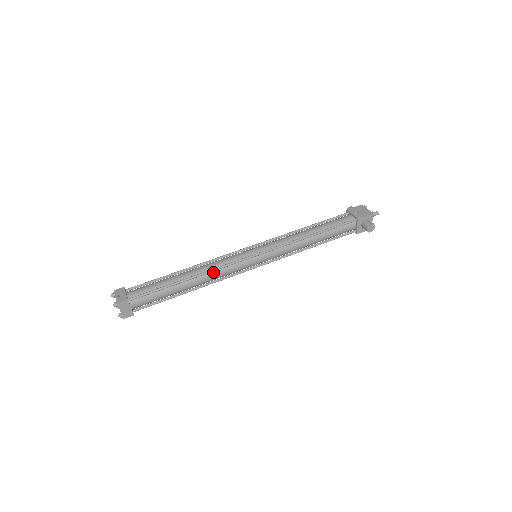
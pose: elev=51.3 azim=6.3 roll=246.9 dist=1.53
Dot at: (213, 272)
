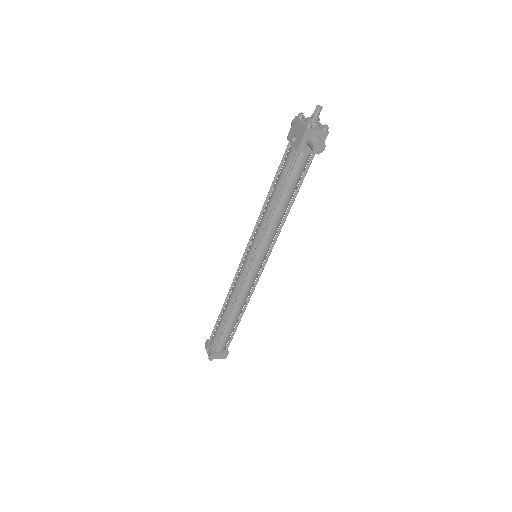
Dot at: (238, 298)
